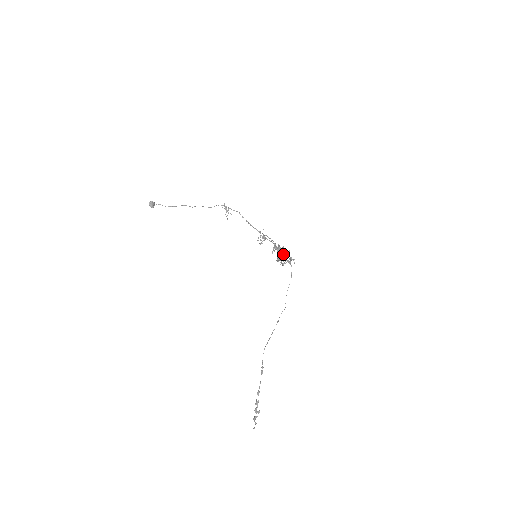
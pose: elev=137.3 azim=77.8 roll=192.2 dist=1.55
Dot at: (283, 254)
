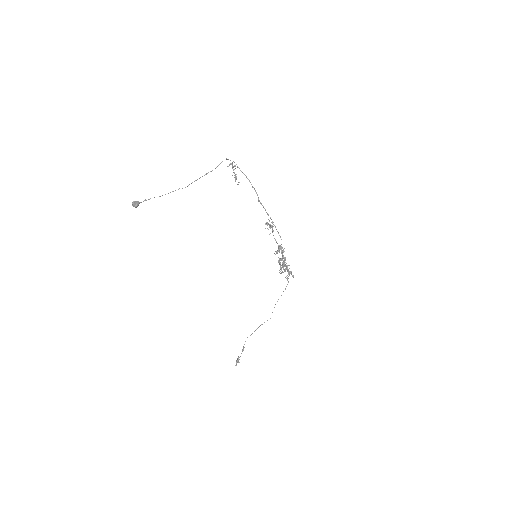
Dot at: (283, 267)
